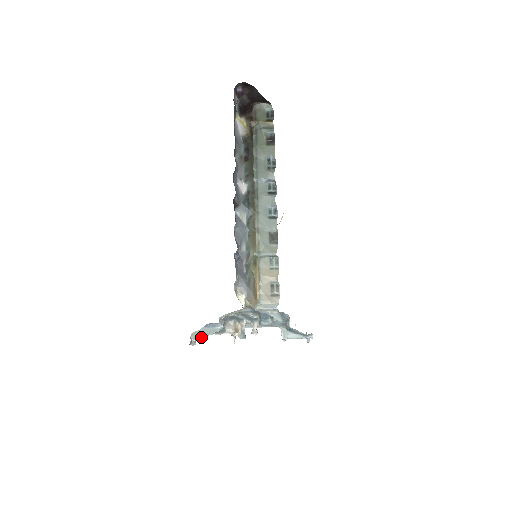
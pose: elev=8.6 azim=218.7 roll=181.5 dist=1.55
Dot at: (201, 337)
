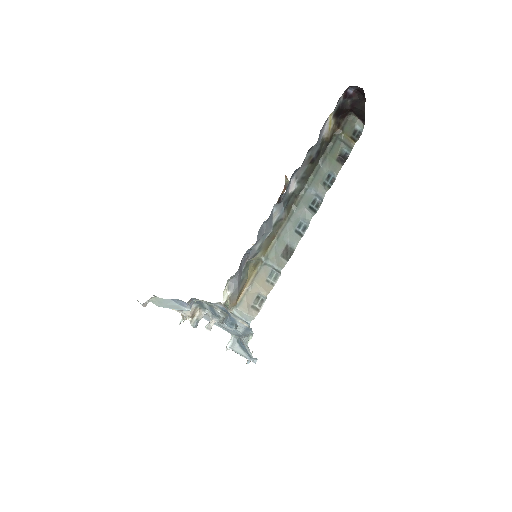
Dot at: (159, 305)
